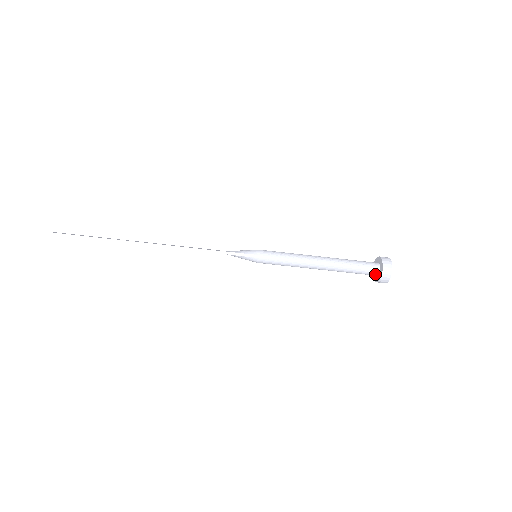
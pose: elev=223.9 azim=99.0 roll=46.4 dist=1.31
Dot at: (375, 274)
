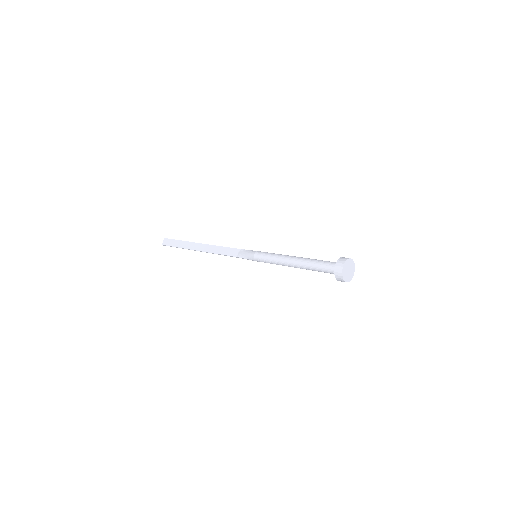
Dot at: occluded
